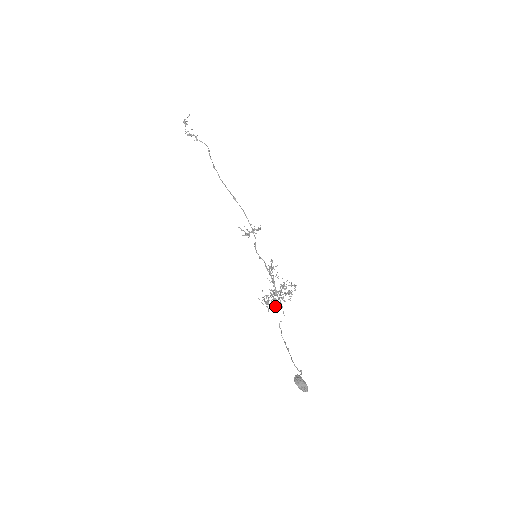
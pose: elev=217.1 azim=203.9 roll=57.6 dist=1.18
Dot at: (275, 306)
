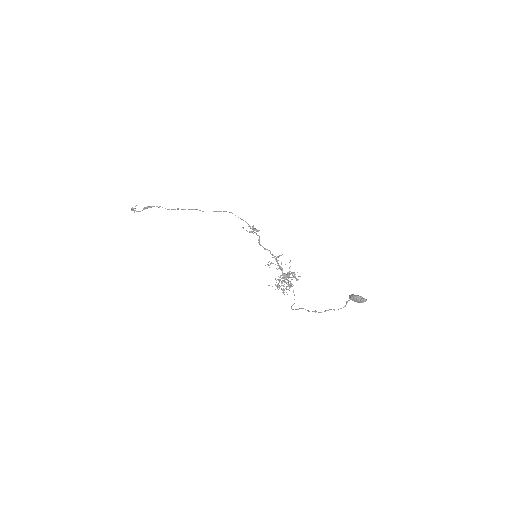
Dot at: occluded
